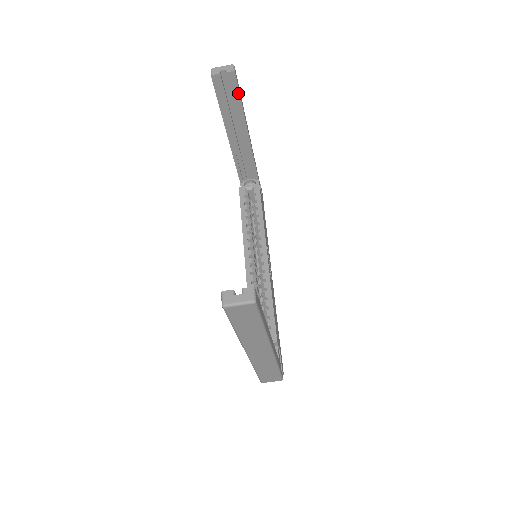
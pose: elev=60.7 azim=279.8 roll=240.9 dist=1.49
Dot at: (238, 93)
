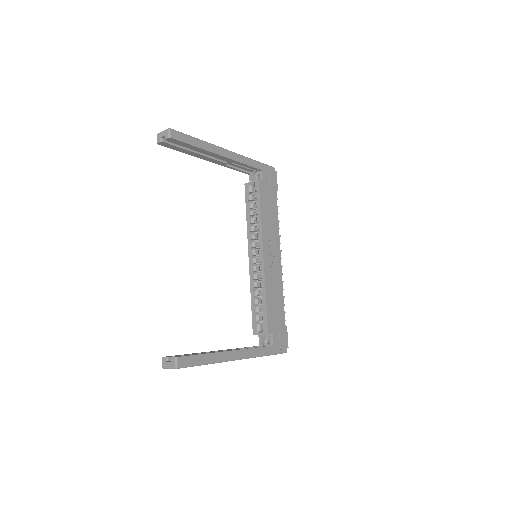
Dot at: (187, 144)
